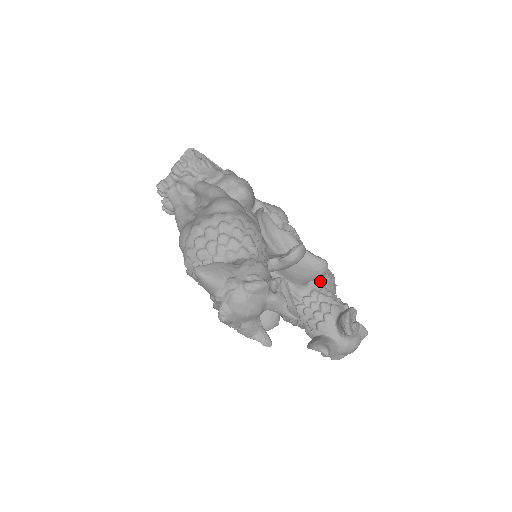
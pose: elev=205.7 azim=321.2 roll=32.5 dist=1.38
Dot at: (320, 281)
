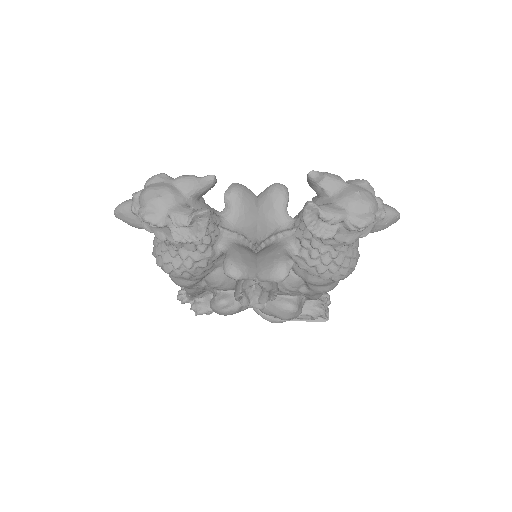
Dot at: occluded
